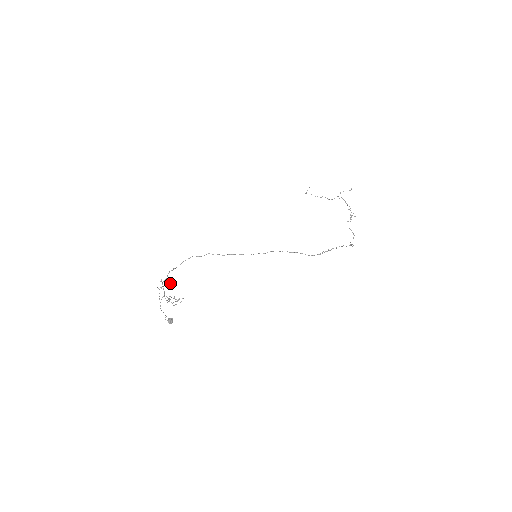
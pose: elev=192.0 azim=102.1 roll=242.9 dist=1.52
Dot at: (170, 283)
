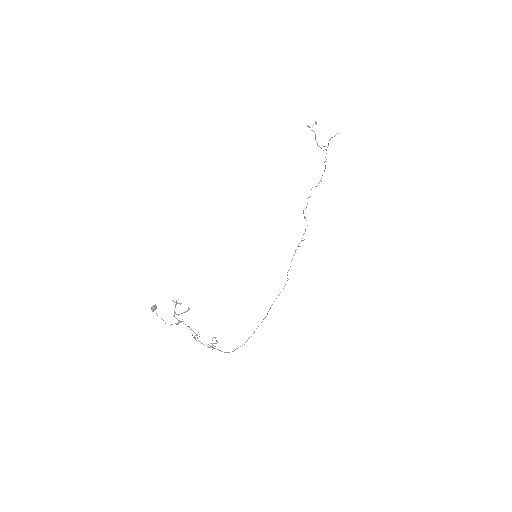
Dot at: occluded
